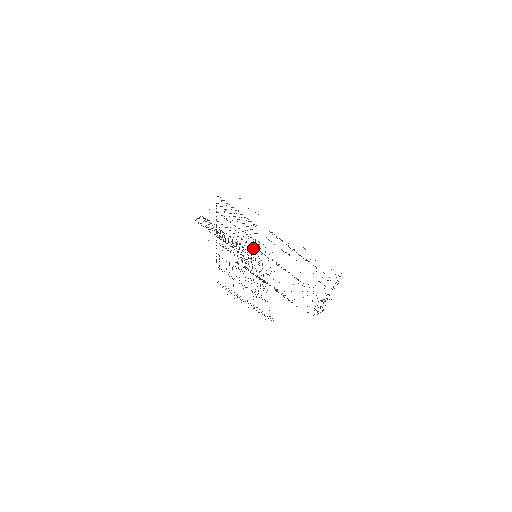
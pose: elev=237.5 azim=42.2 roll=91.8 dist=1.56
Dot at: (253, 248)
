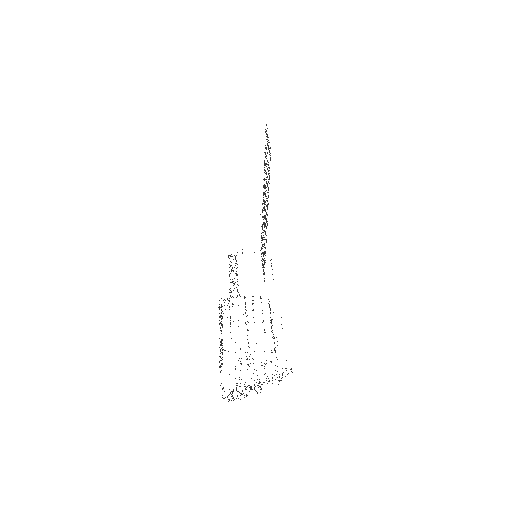
Dot at: occluded
